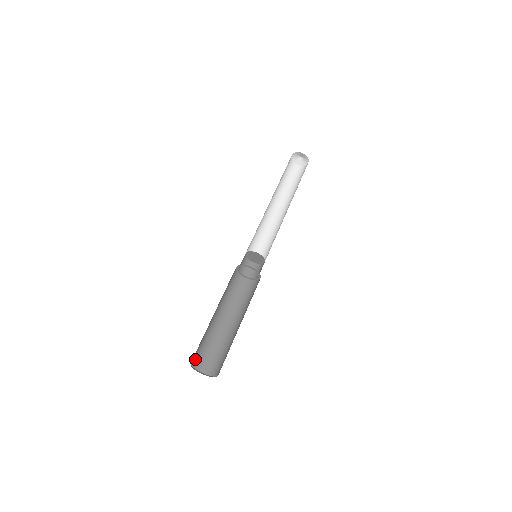
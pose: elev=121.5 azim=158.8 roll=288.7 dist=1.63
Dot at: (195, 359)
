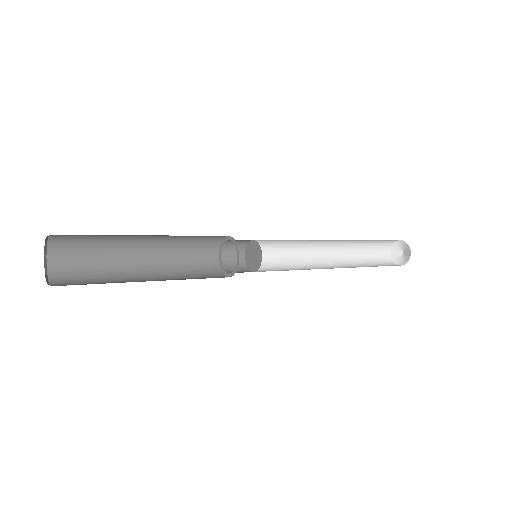
Dot at: (64, 285)
